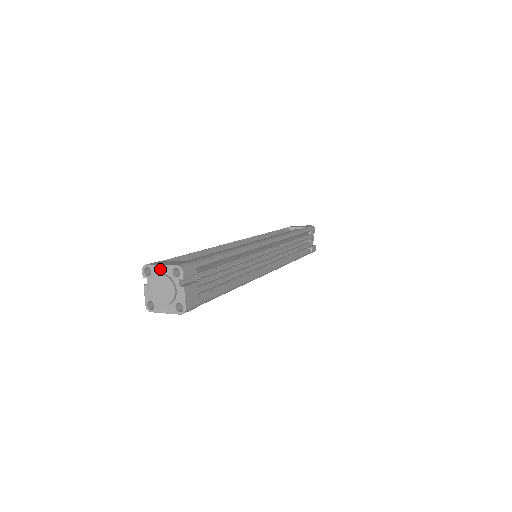
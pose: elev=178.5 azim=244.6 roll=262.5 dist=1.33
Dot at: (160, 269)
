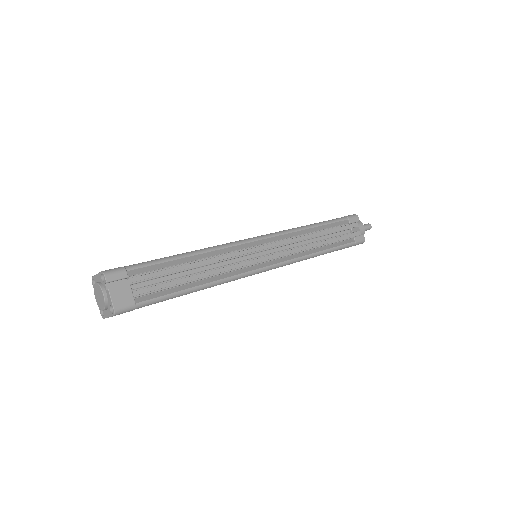
Dot at: (97, 278)
